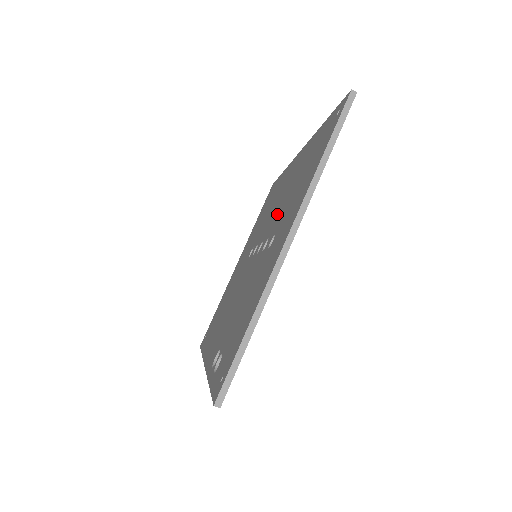
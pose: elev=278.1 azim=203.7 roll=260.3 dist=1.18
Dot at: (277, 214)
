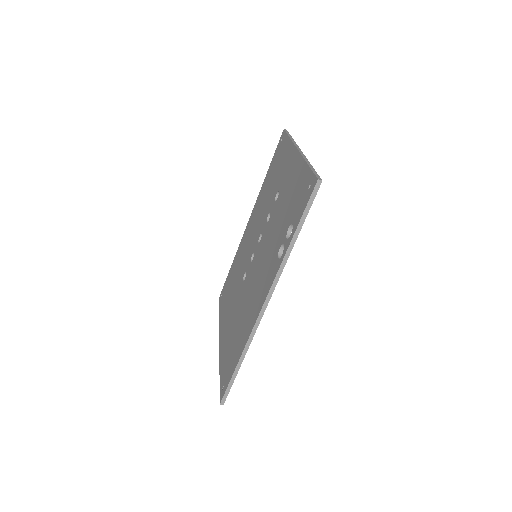
Dot at: (263, 215)
